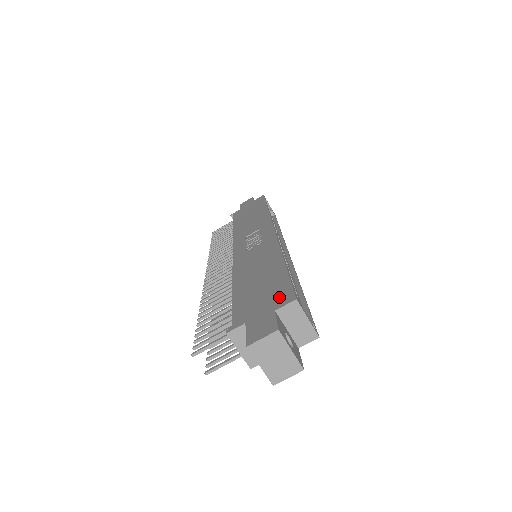
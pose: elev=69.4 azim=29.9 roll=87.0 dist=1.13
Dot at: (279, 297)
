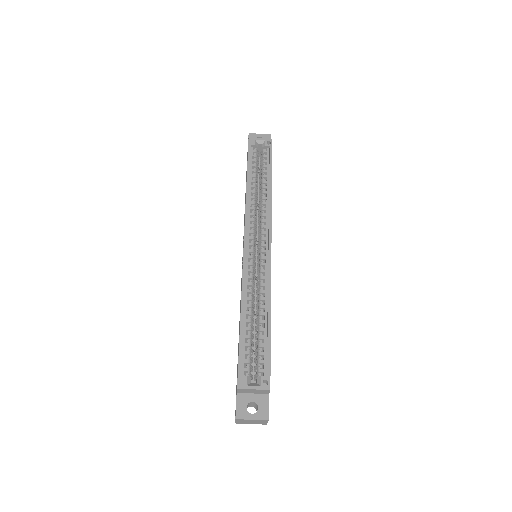
Dot at: occluded
